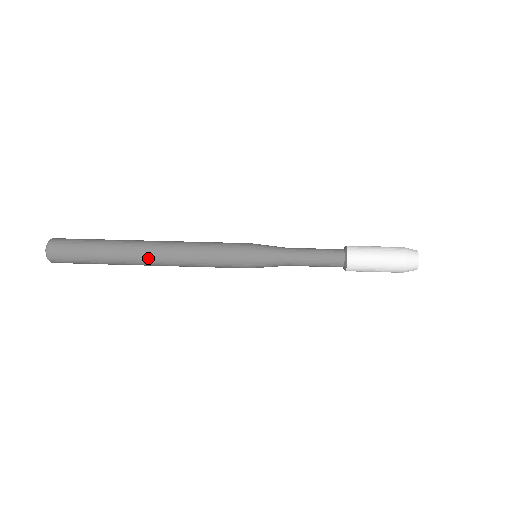
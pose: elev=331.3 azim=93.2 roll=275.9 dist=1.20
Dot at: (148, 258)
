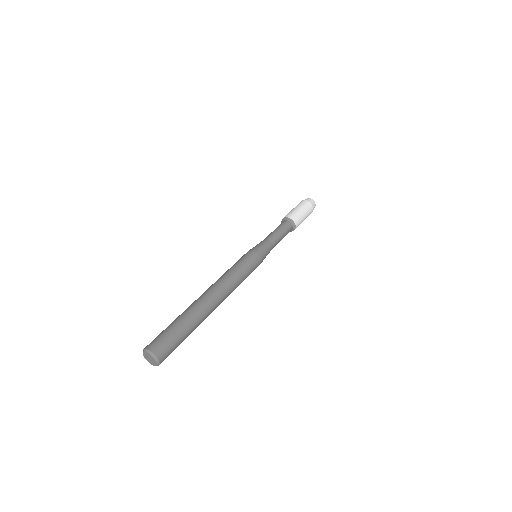
Dot at: occluded
